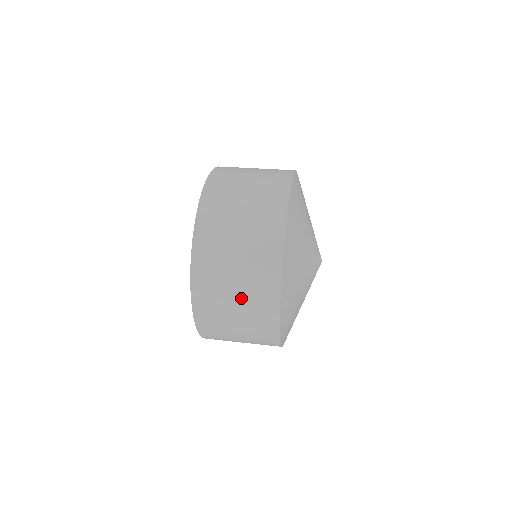
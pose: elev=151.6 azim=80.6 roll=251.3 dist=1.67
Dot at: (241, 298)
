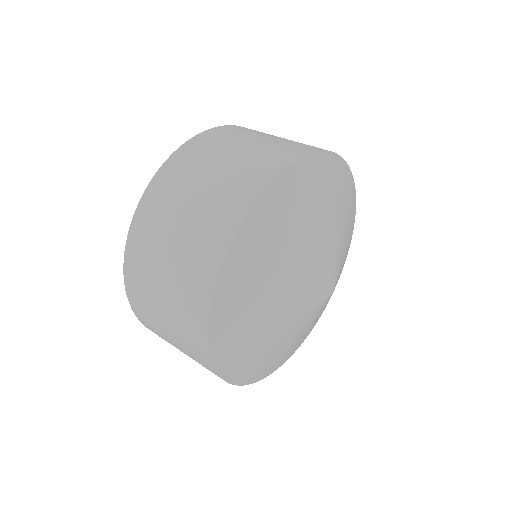
Dot at: (196, 209)
